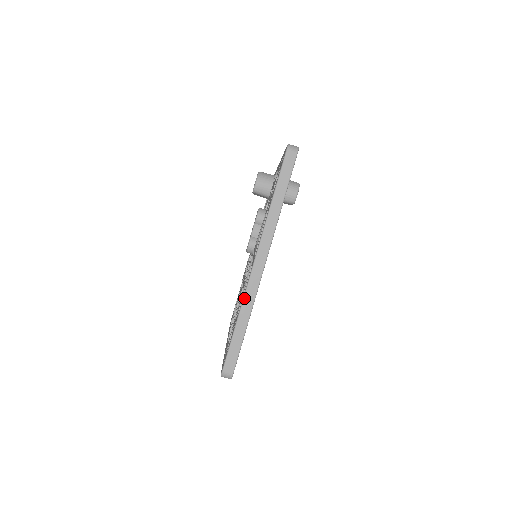
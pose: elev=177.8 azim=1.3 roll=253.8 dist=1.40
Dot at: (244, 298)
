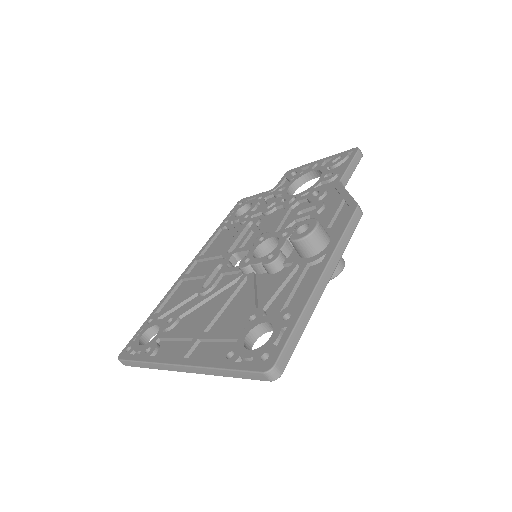
Dot at: (156, 364)
